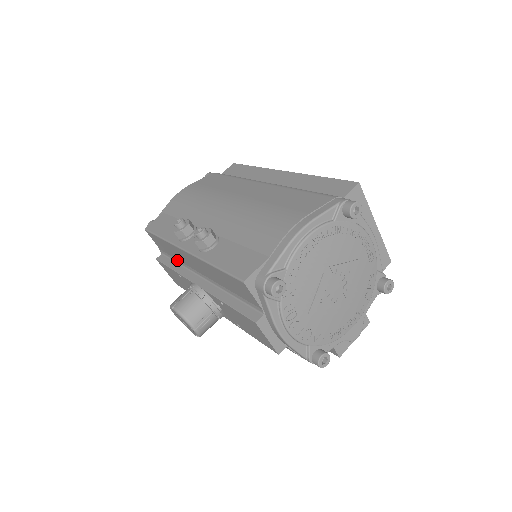
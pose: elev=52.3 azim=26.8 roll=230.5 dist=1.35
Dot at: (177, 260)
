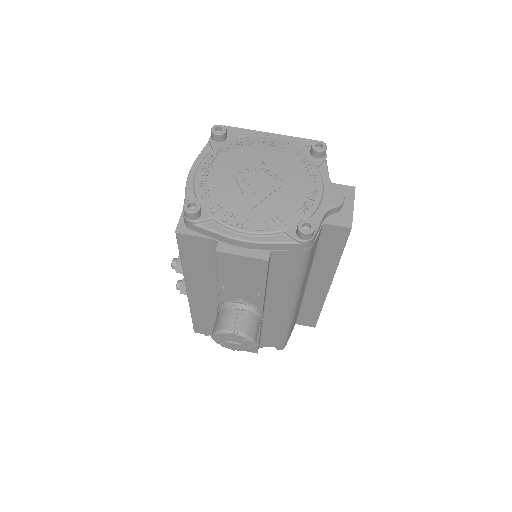
Dot at: occluded
